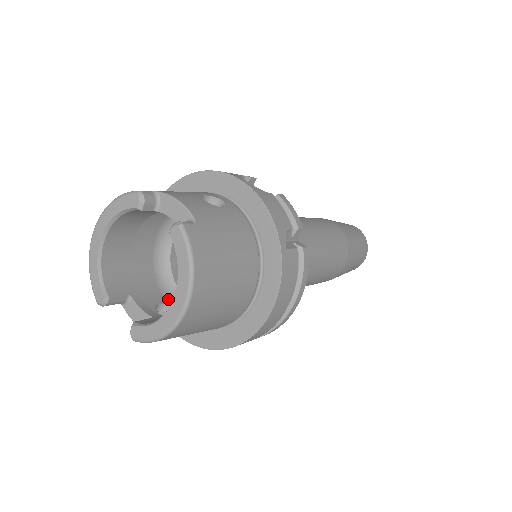
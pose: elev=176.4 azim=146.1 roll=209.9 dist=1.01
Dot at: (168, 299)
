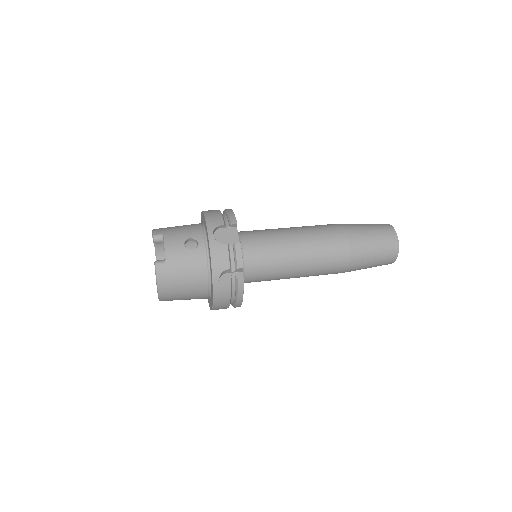
Dot at: occluded
